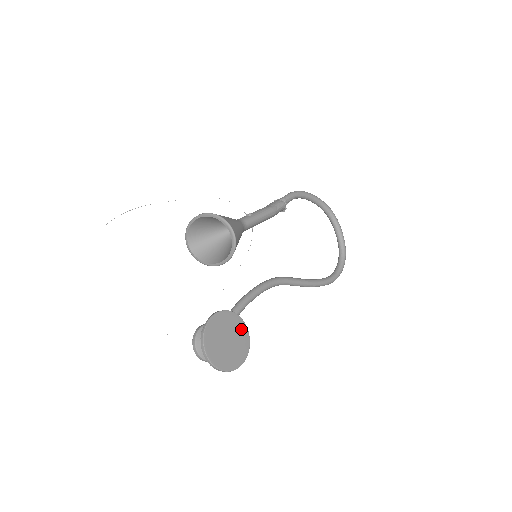
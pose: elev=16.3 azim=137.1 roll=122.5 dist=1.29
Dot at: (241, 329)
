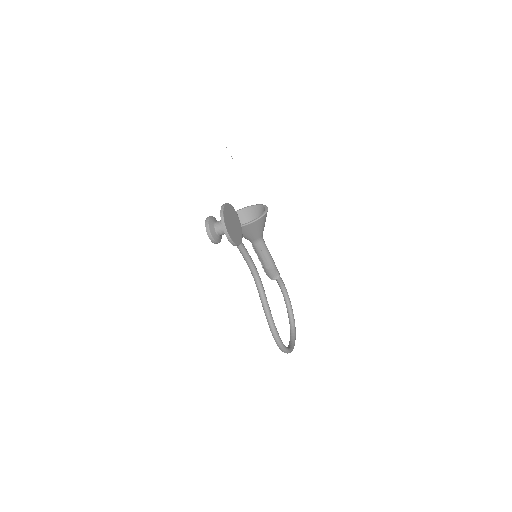
Dot at: (240, 236)
